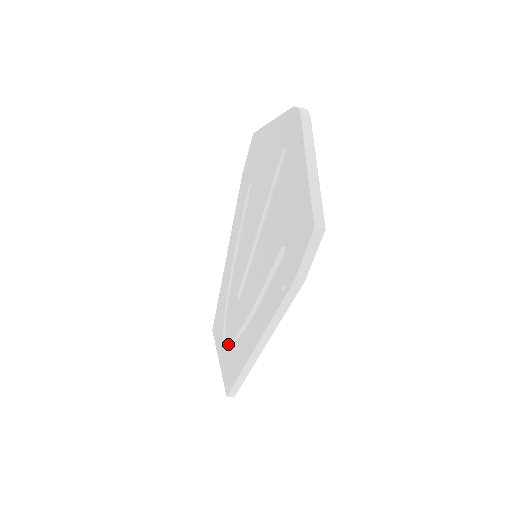
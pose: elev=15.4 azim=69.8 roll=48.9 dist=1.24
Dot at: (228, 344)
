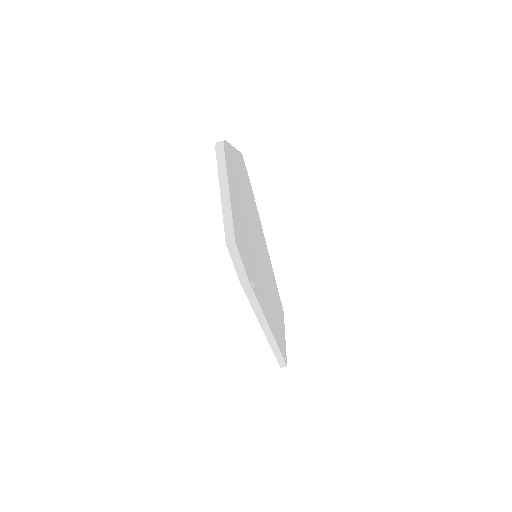
Dot at: occluded
